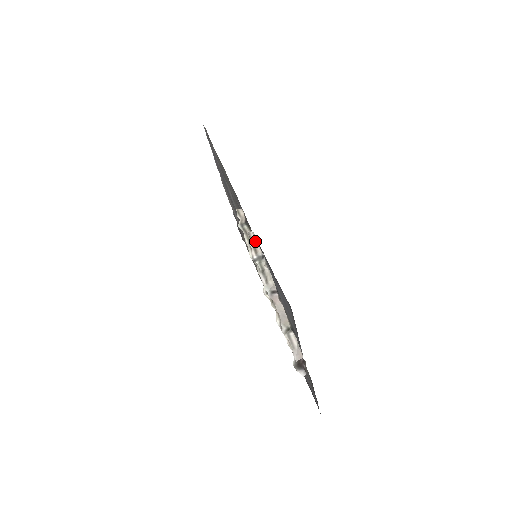
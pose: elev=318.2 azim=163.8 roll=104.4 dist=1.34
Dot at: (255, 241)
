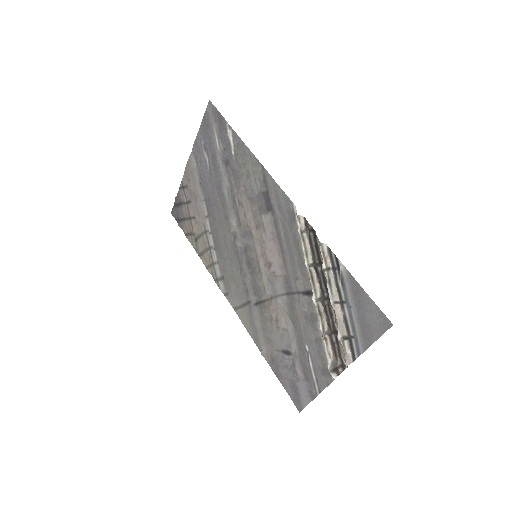
Dot at: (326, 252)
